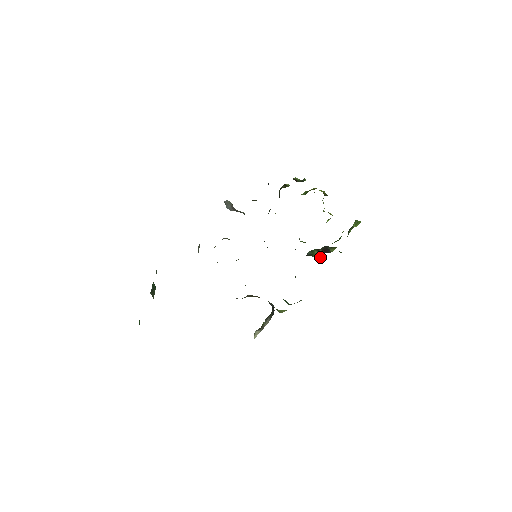
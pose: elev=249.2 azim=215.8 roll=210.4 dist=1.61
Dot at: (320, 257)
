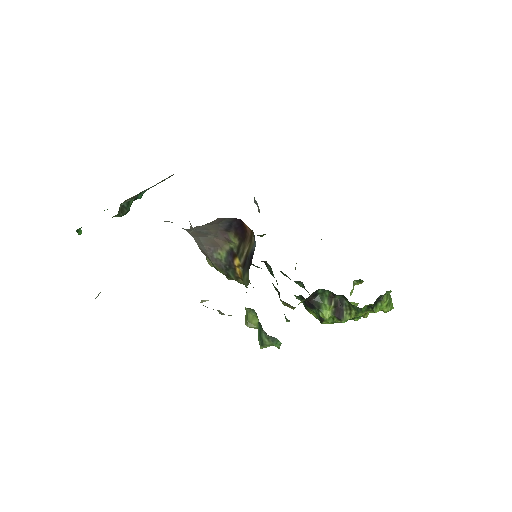
Dot at: (328, 317)
